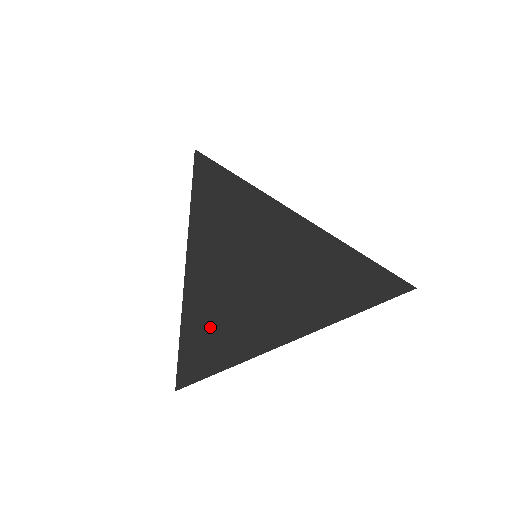
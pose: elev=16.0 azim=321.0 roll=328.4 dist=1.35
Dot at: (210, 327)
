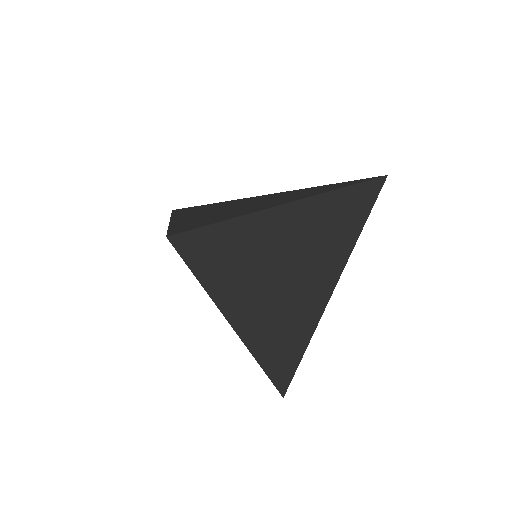
Dot at: (273, 337)
